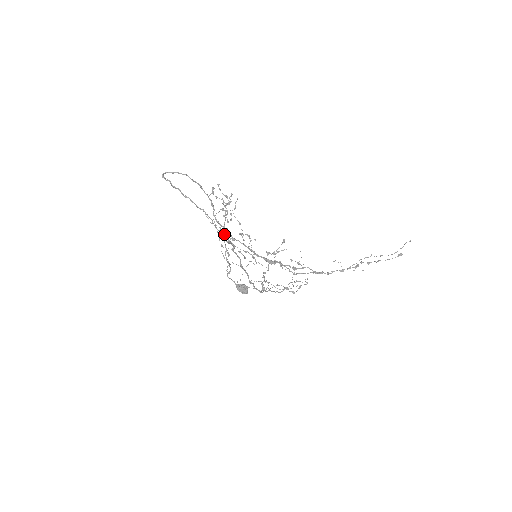
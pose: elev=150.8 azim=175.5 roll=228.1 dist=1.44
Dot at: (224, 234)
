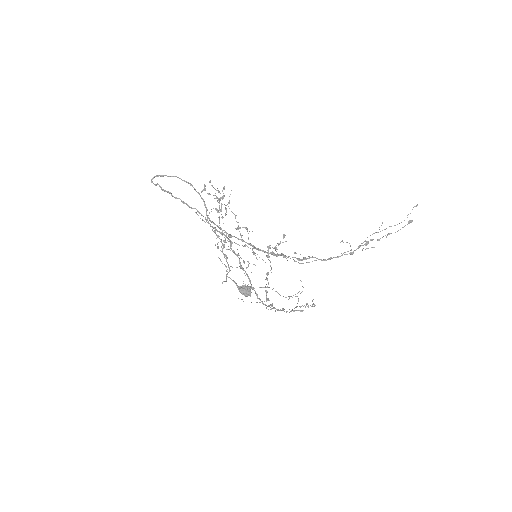
Dot at: occluded
